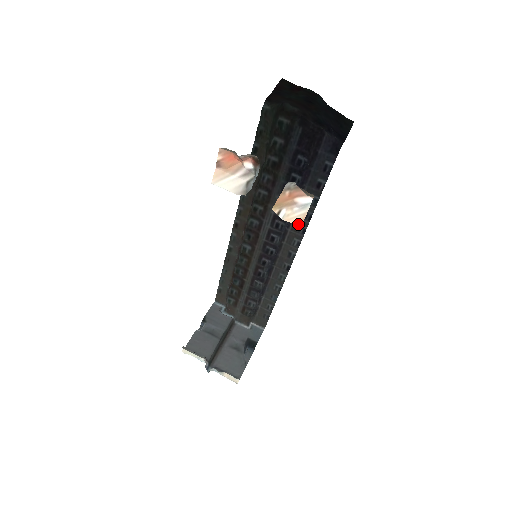
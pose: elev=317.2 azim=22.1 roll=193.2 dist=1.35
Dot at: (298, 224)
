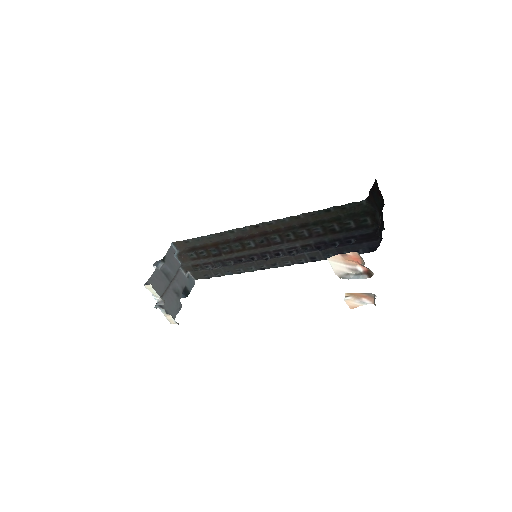
Dot at: (350, 307)
